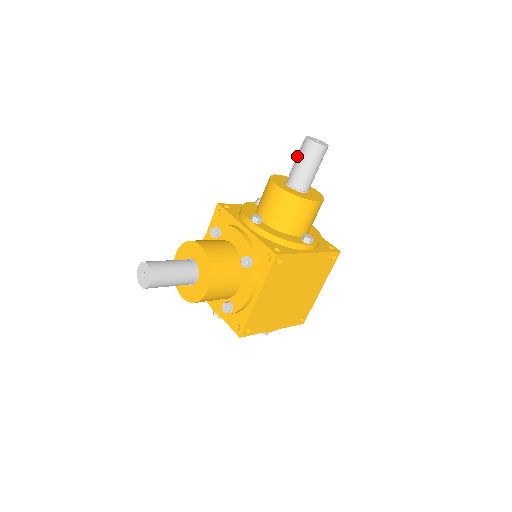
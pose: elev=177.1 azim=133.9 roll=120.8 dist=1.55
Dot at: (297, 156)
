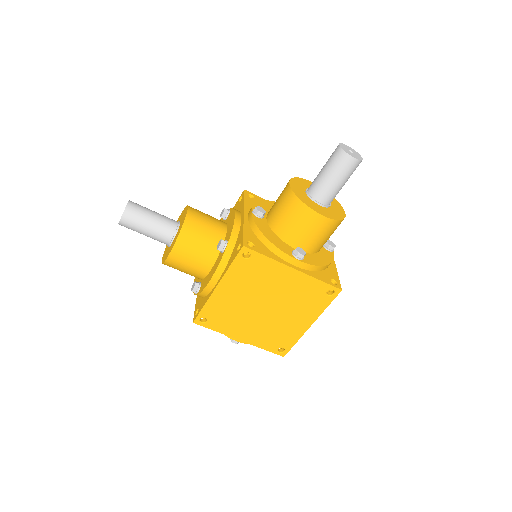
Dot at: occluded
